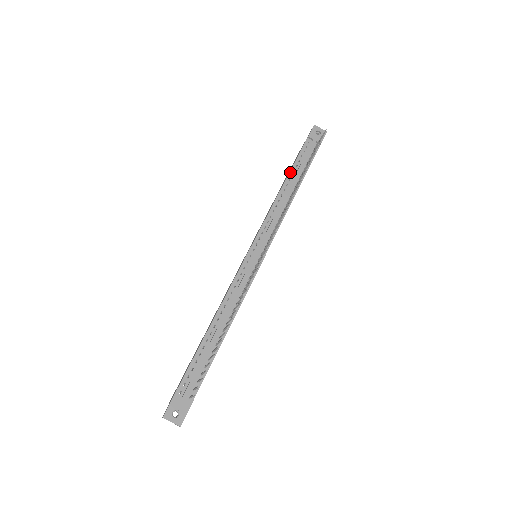
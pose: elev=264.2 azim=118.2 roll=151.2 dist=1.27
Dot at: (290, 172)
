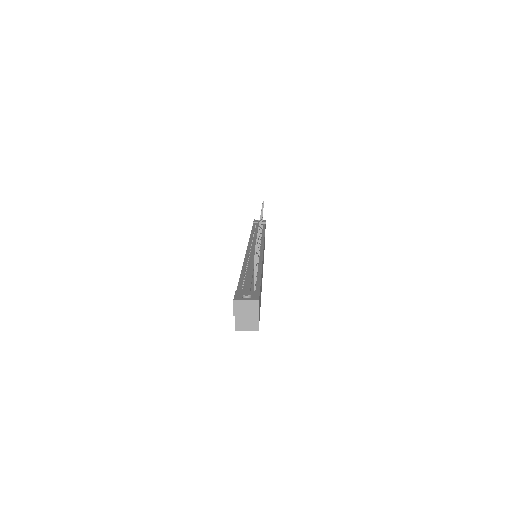
Dot at: (252, 230)
